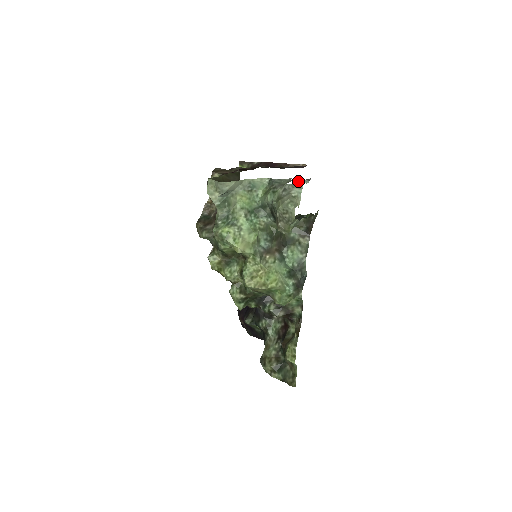
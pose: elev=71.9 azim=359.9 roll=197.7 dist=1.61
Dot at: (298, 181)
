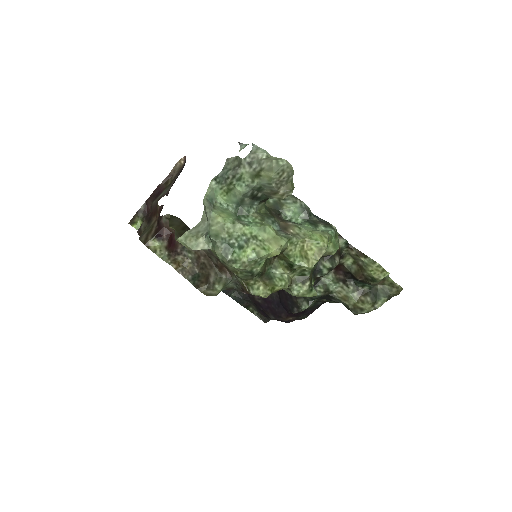
Dot at: occluded
